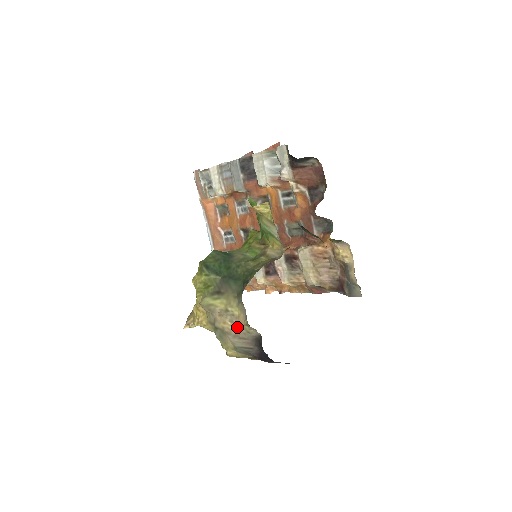
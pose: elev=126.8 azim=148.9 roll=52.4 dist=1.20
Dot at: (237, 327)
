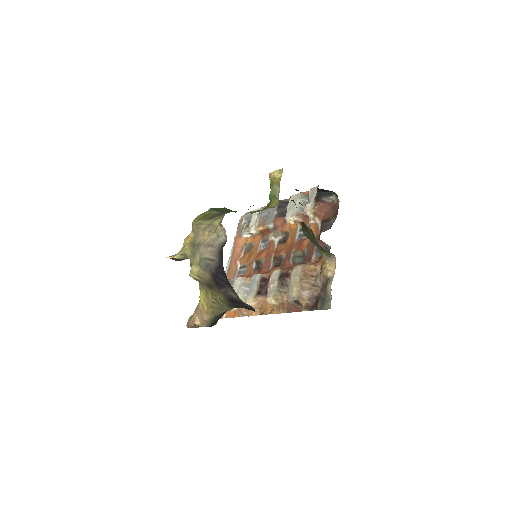
Dot at: (212, 234)
